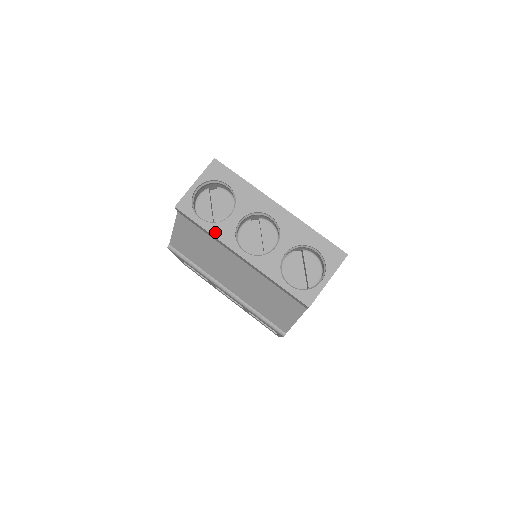
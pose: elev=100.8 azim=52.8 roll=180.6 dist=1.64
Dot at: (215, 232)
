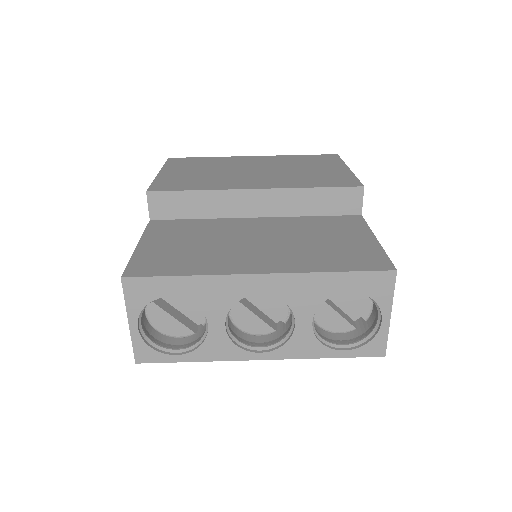
Dot at: (208, 357)
